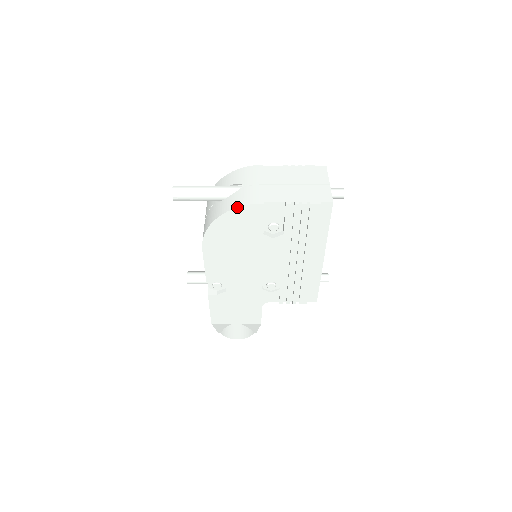
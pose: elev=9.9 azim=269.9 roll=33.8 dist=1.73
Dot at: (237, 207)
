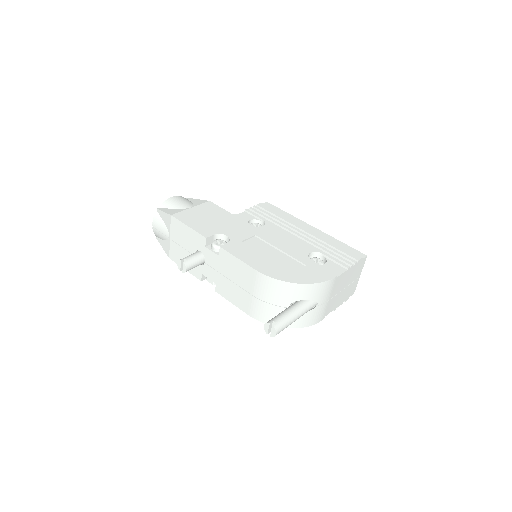
Dot at: occluded
